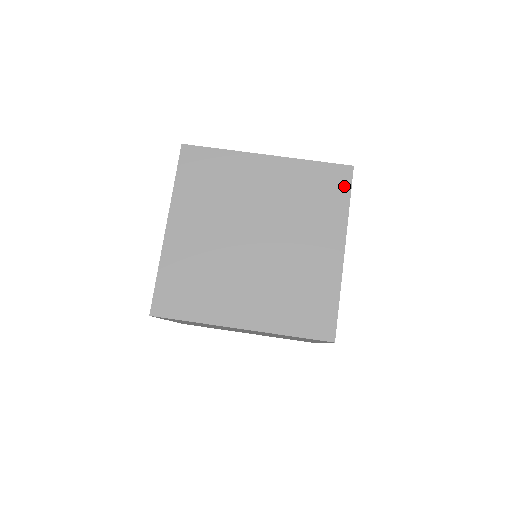
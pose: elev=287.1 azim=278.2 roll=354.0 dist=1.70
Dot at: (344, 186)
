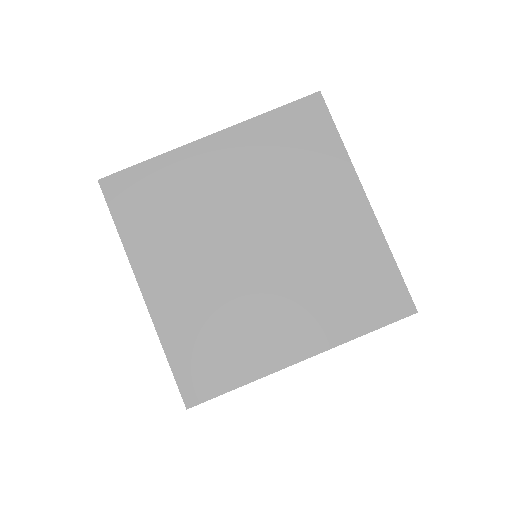
Dot at: (323, 122)
